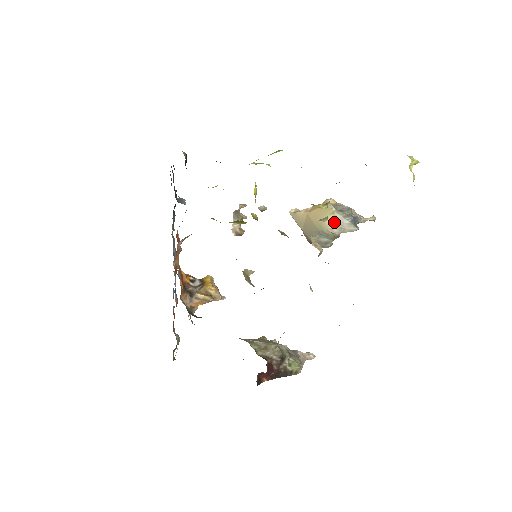
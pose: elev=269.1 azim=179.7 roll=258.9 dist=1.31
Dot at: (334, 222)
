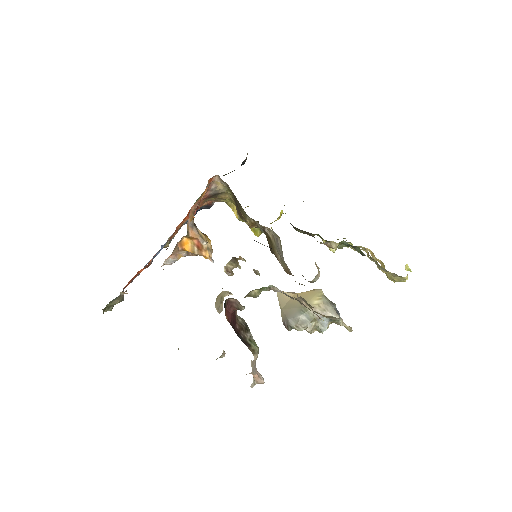
Dot at: (319, 302)
